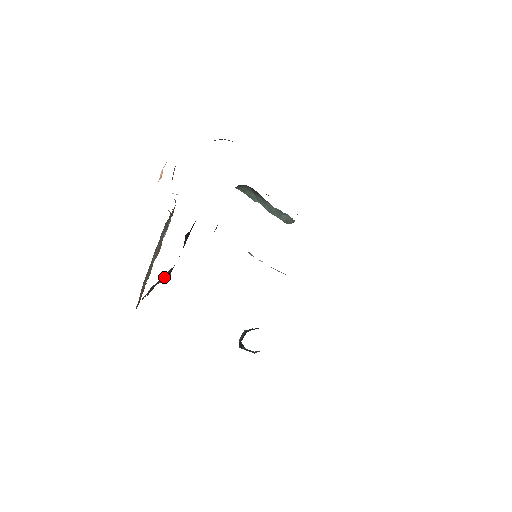
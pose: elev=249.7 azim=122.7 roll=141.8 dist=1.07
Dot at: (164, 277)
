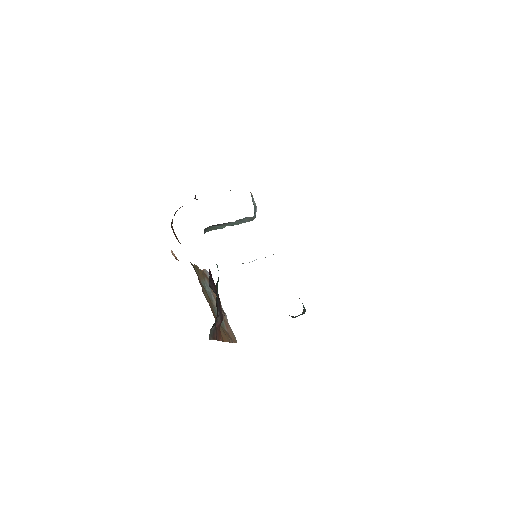
Dot at: (218, 319)
